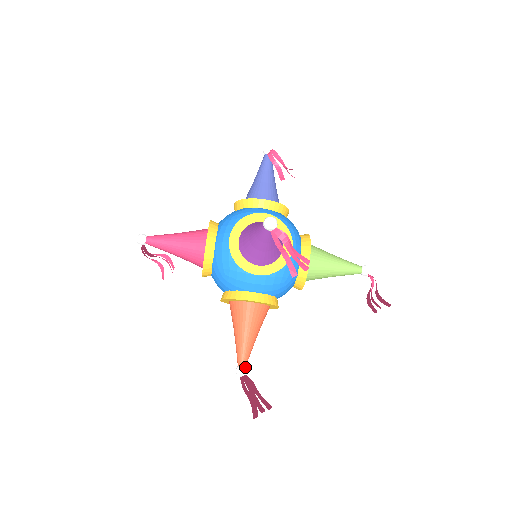
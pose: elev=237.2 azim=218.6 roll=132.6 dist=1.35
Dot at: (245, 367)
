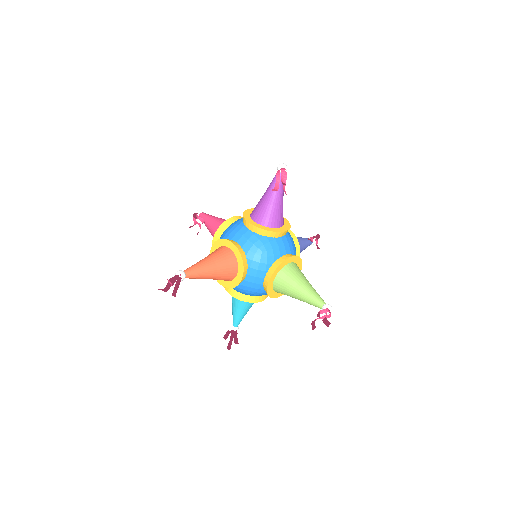
Dot at: (186, 274)
